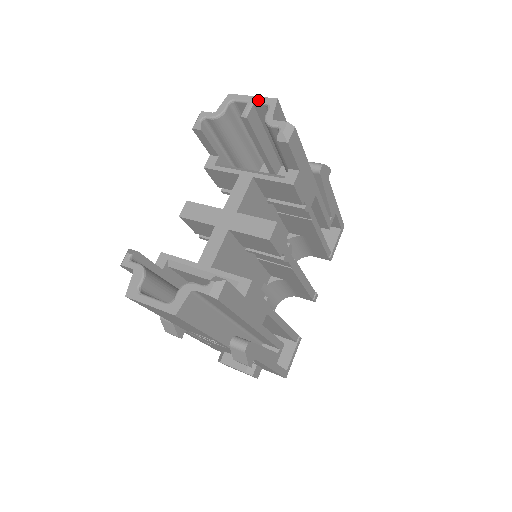
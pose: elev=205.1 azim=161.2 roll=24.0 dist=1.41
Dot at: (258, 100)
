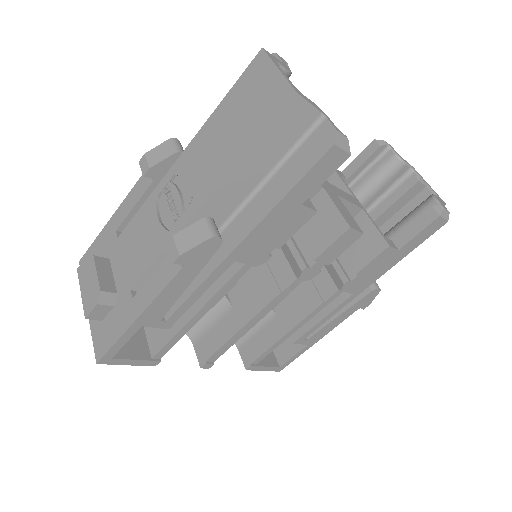
Dot at: occluded
